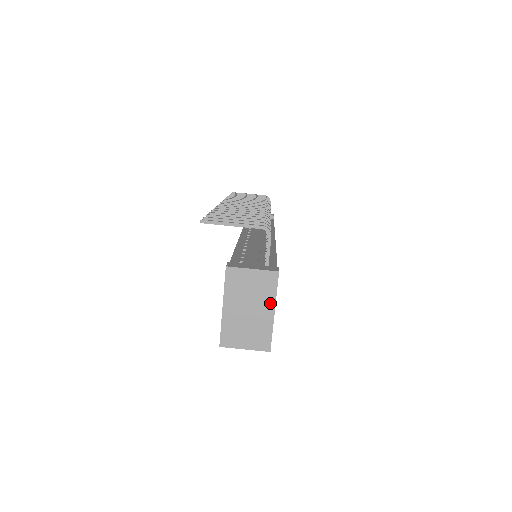
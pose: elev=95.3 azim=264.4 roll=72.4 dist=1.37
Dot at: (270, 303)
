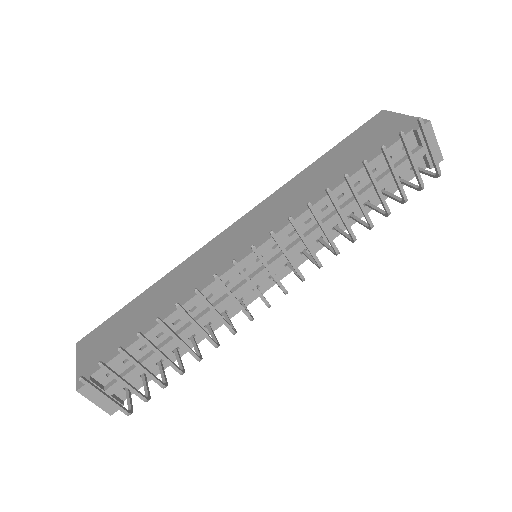
Dot at: occluded
